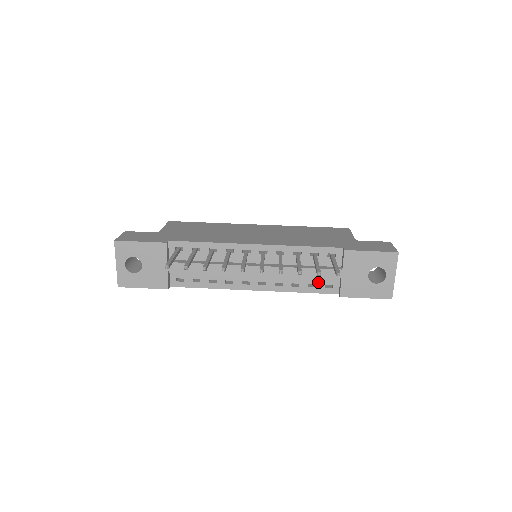
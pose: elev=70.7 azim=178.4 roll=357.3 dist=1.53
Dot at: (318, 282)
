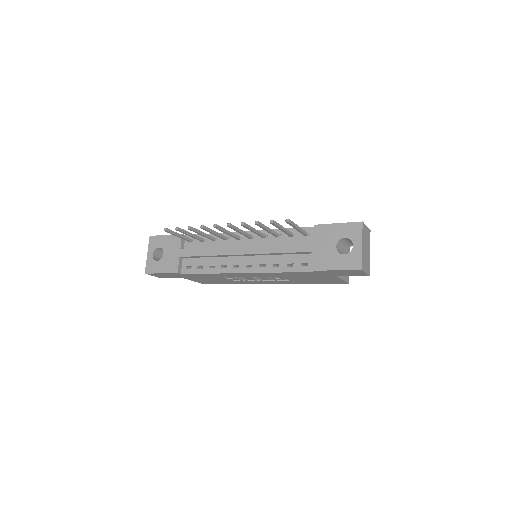
Dot at: (295, 261)
